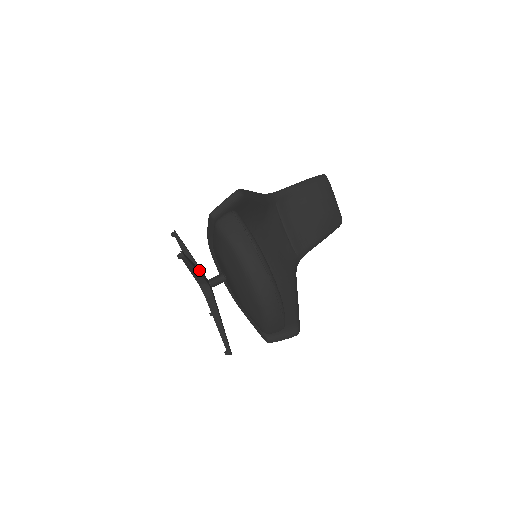
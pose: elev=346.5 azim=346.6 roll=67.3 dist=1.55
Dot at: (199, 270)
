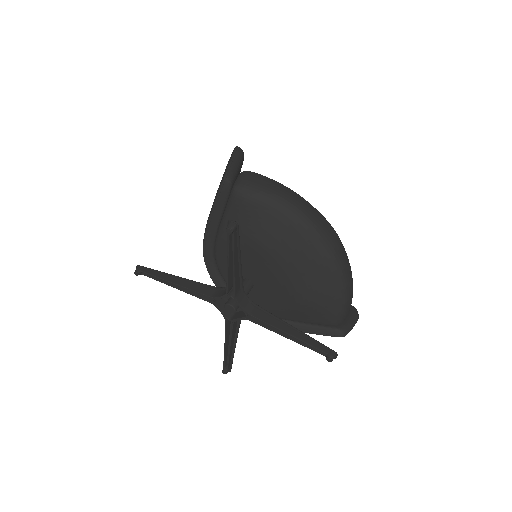
Dot at: (232, 269)
